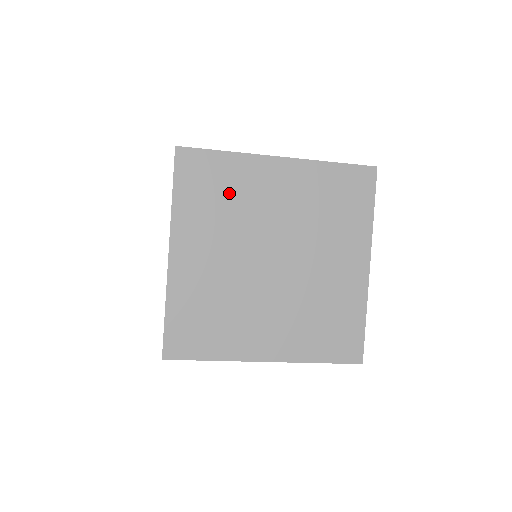
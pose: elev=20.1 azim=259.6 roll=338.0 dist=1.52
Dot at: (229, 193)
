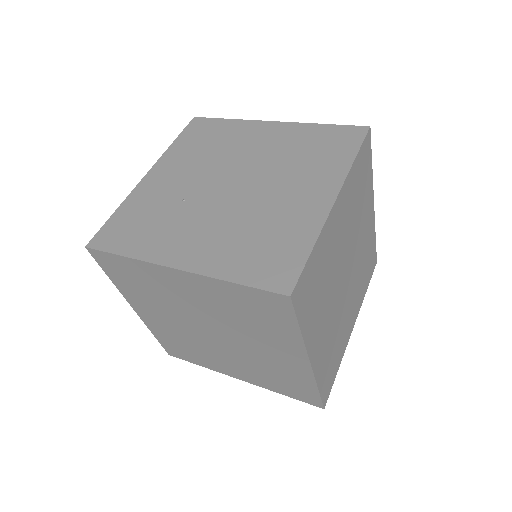
Dot at: (149, 286)
